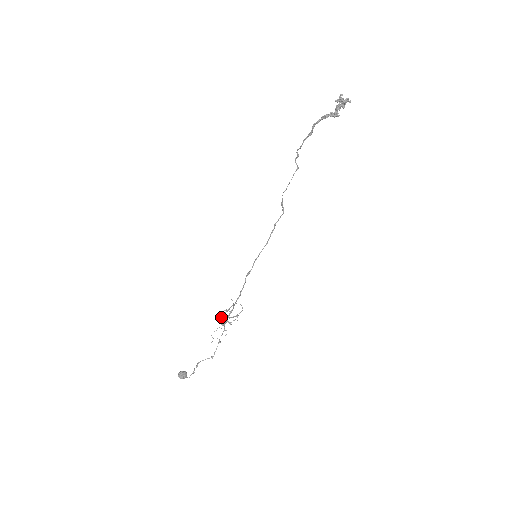
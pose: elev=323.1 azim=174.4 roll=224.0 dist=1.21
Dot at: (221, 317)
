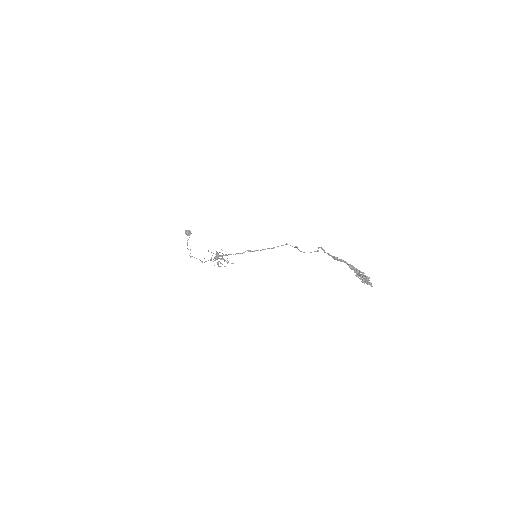
Dot at: (214, 260)
